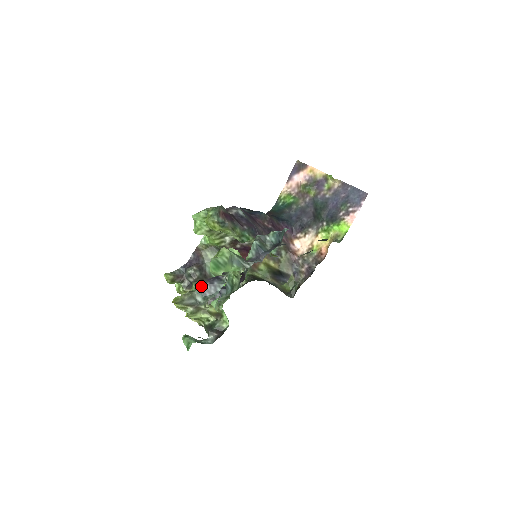
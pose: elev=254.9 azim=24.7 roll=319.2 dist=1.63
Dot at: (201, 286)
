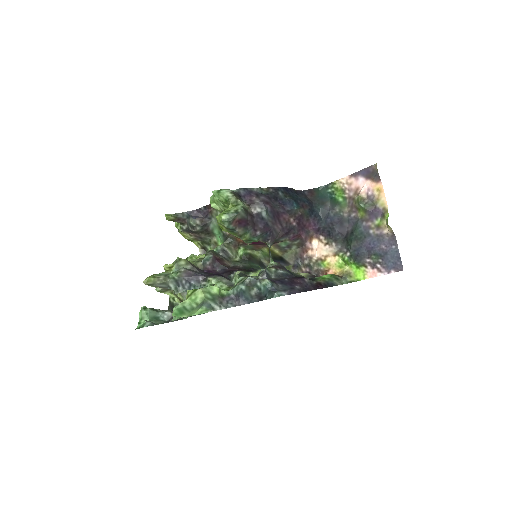
Dot at: (178, 278)
